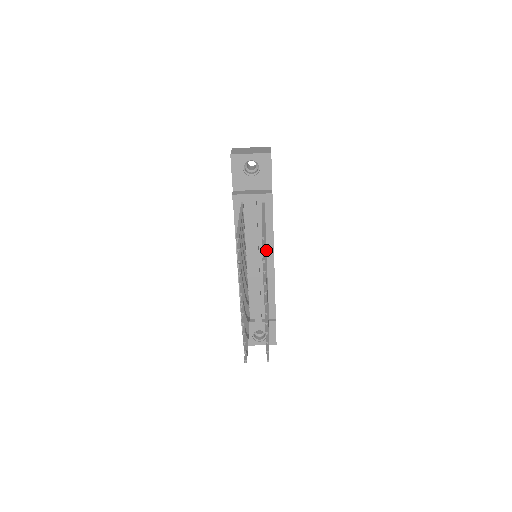
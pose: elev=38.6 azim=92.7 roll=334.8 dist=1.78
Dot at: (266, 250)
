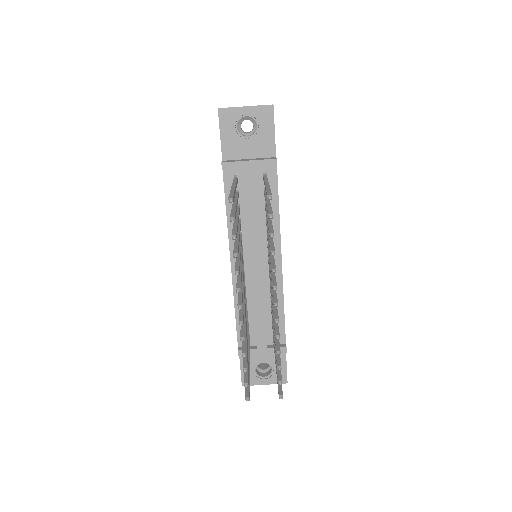
Dot at: occluded
